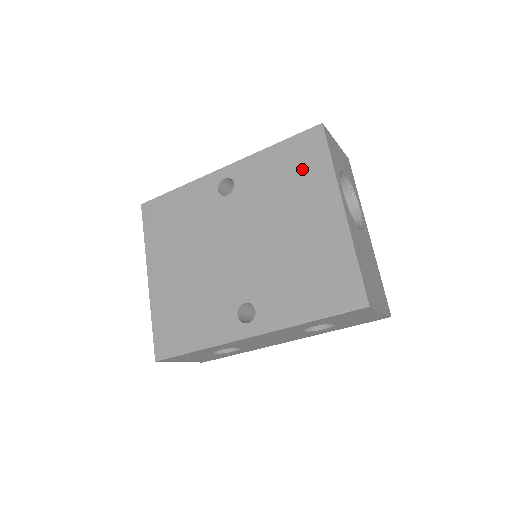
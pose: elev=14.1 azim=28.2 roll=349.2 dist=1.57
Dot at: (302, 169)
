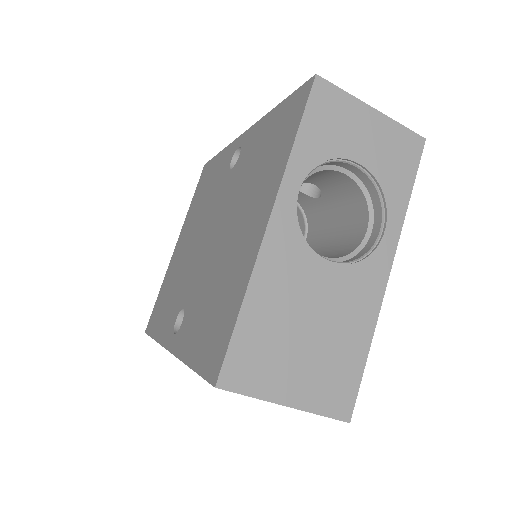
Dot at: (274, 147)
